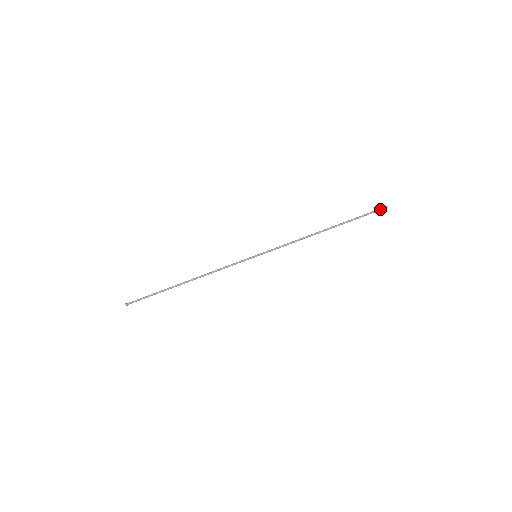
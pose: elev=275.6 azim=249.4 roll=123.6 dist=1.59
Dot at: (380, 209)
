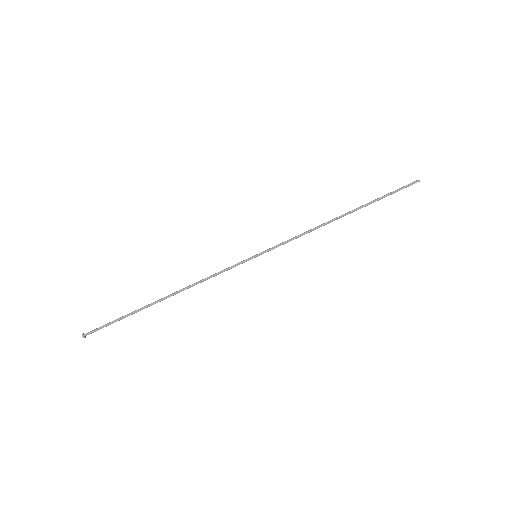
Dot at: (410, 183)
